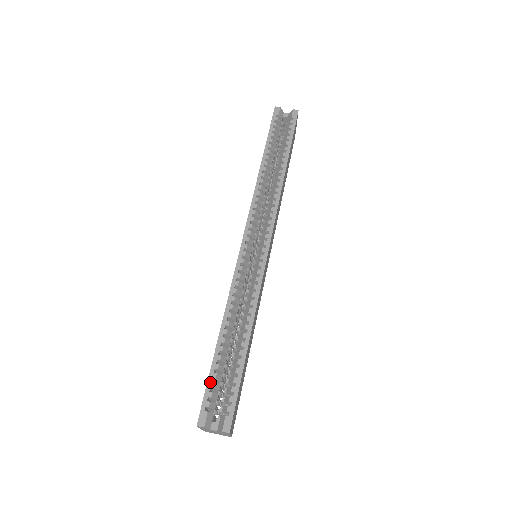
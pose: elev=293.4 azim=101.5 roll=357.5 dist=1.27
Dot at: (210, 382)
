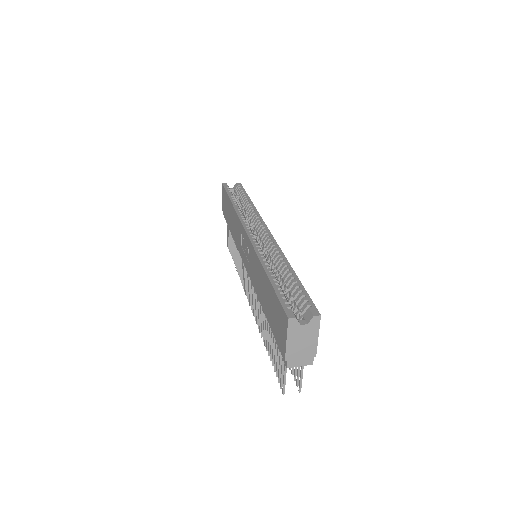
Dot at: (279, 294)
